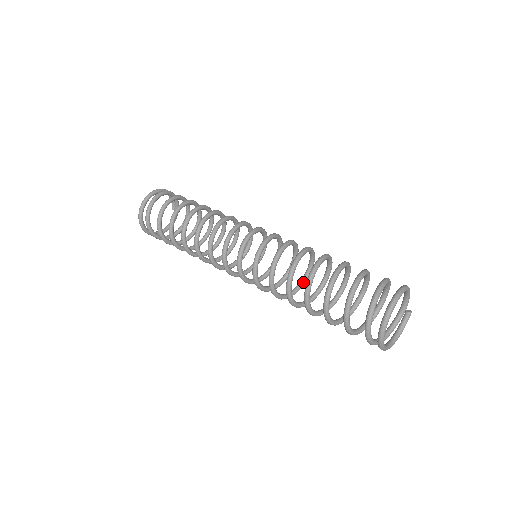
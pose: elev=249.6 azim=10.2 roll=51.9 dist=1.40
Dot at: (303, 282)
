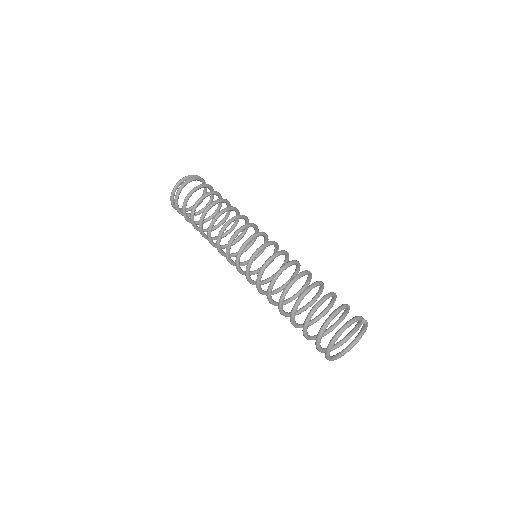
Dot at: (298, 269)
